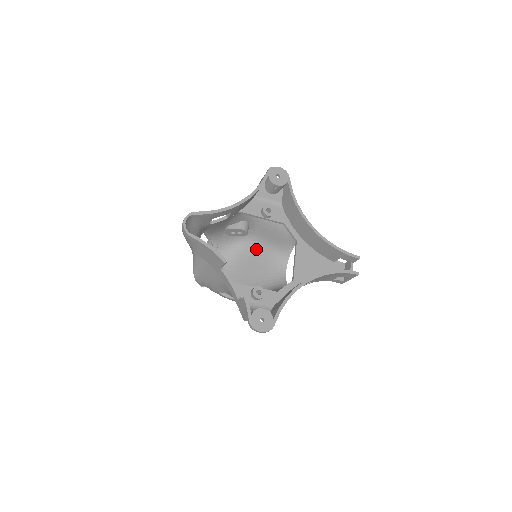
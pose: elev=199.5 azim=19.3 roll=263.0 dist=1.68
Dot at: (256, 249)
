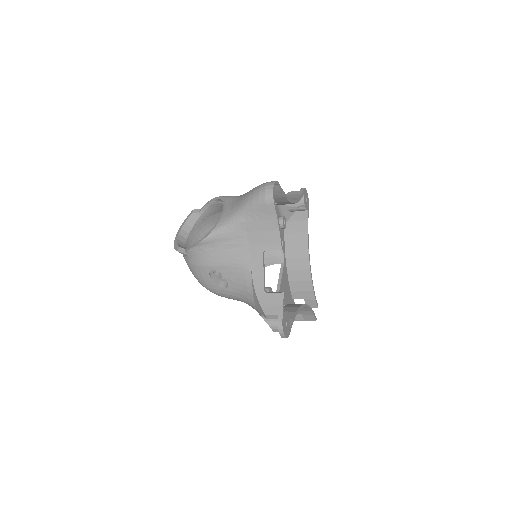
Dot at: occluded
